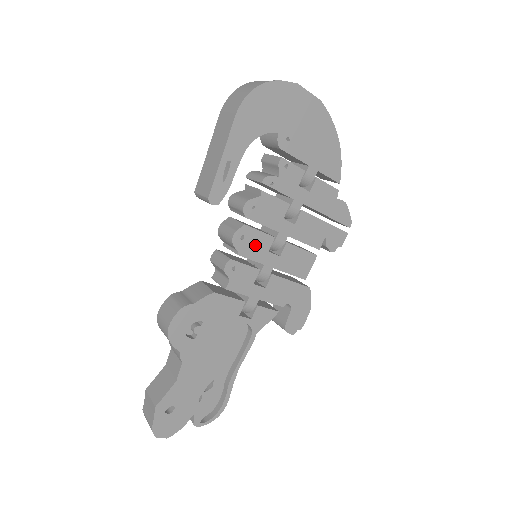
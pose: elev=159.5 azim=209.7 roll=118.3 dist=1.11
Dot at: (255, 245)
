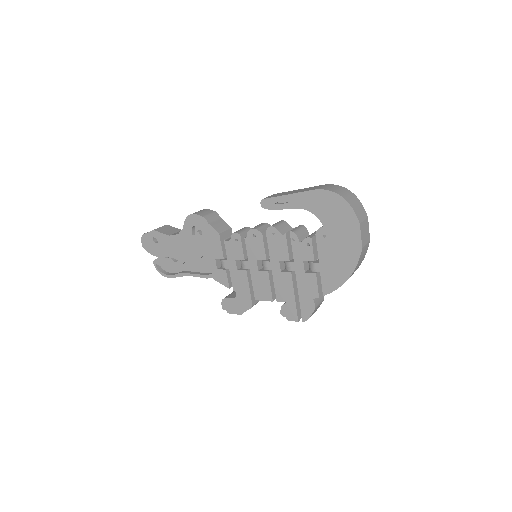
Dot at: (255, 248)
